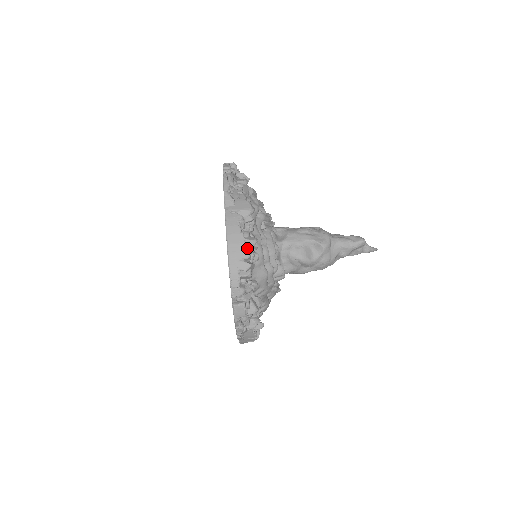
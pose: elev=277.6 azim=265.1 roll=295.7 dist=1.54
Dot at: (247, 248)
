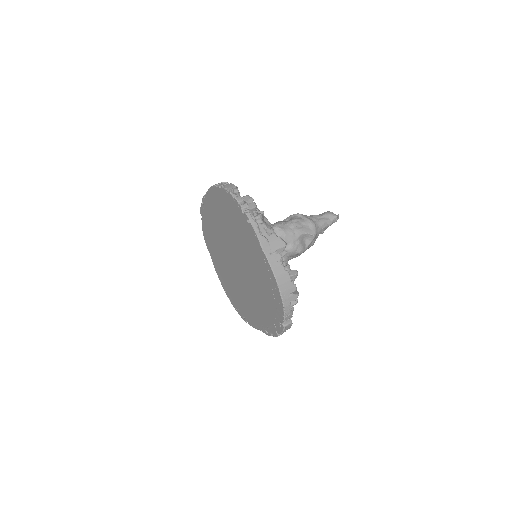
Dot at: (291, 281)
